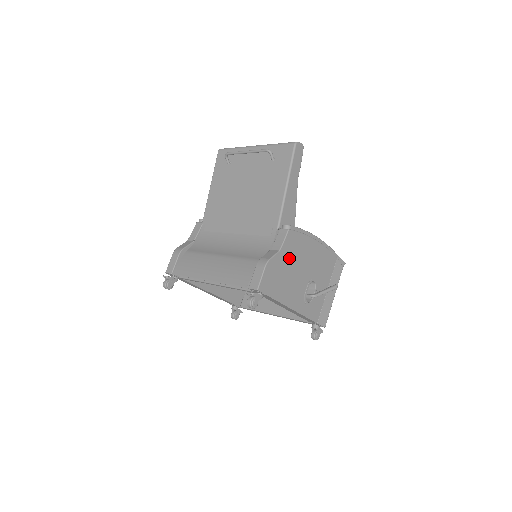
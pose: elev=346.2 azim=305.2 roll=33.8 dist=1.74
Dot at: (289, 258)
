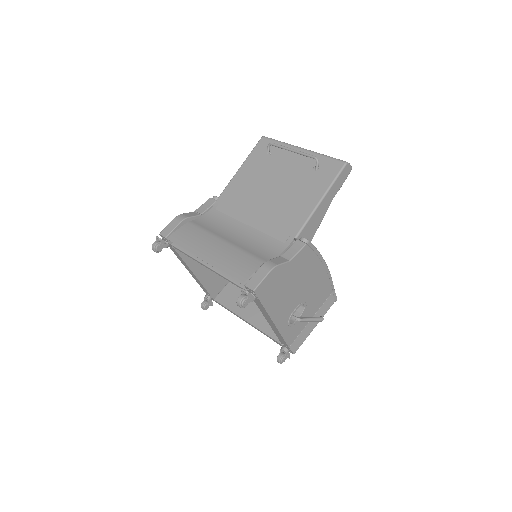
Dot at: (294, 272)
